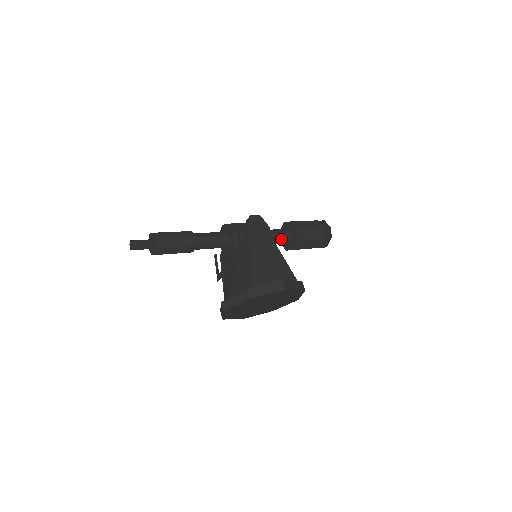
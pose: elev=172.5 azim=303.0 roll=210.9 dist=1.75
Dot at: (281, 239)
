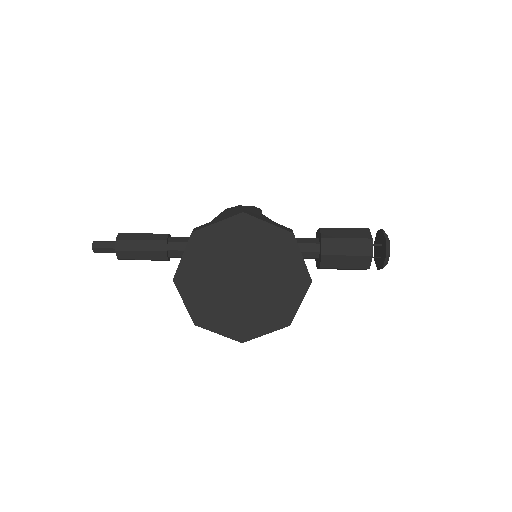
Dot at: (299, 244)
